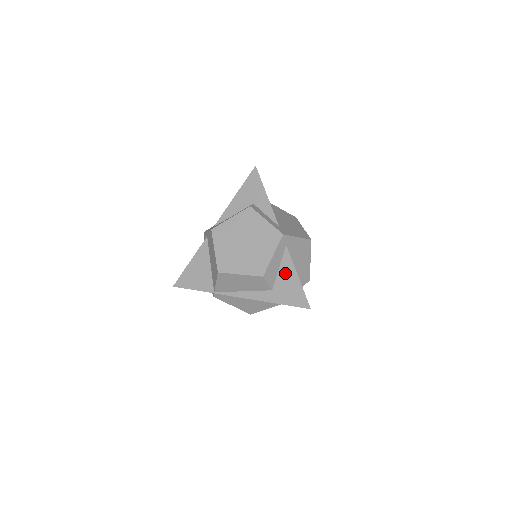
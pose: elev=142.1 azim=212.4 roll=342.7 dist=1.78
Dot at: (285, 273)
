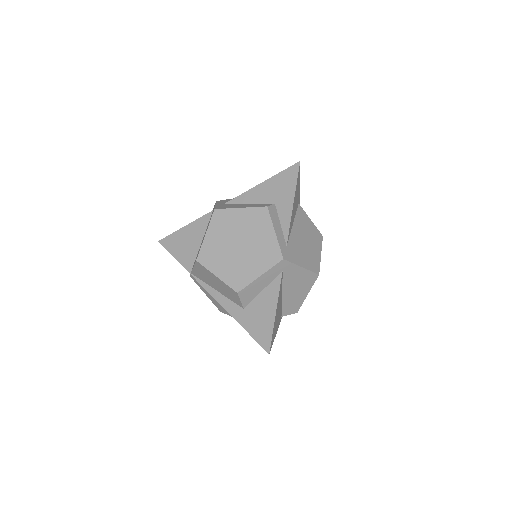
Dot at: (265, 300)
